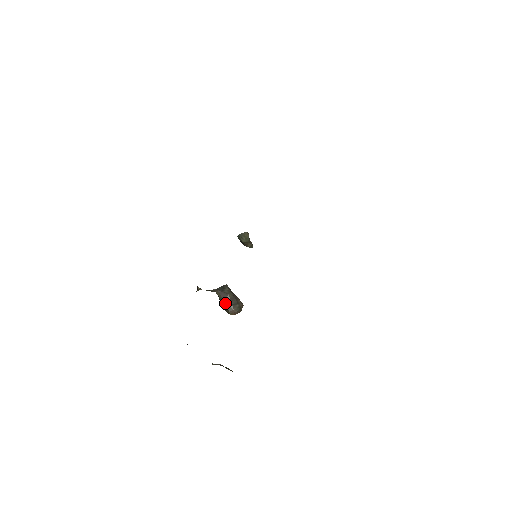
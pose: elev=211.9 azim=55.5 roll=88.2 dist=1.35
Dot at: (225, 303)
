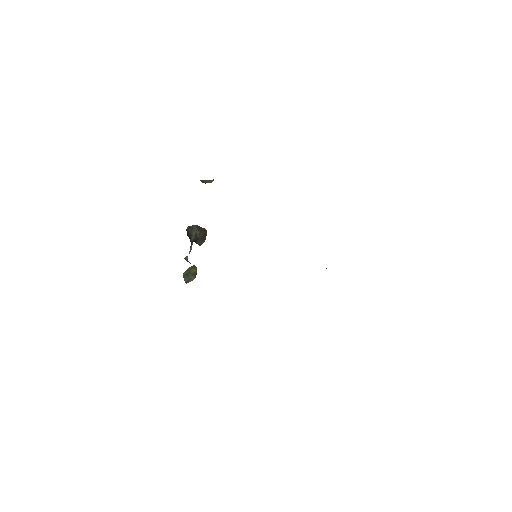
Dot at: (197, 242)
